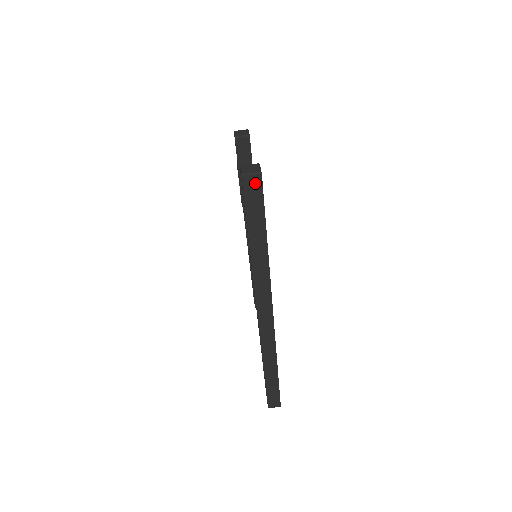
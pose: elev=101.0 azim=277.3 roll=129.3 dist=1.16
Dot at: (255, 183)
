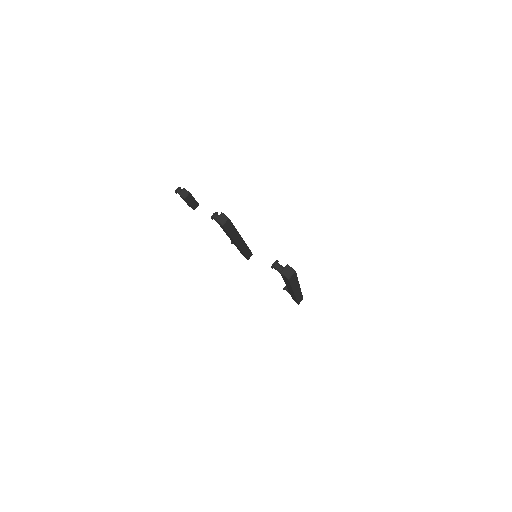
Dot at: (293, 275)
